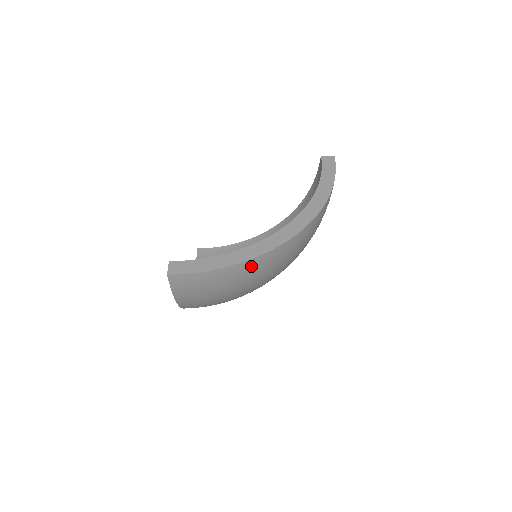
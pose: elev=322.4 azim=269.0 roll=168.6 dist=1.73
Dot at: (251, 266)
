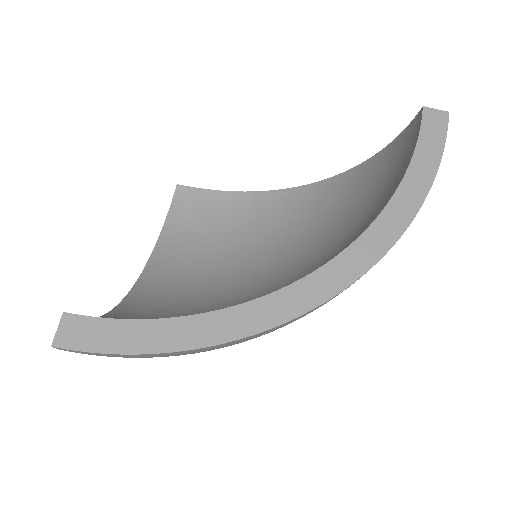
Dot at: (228, 344)
